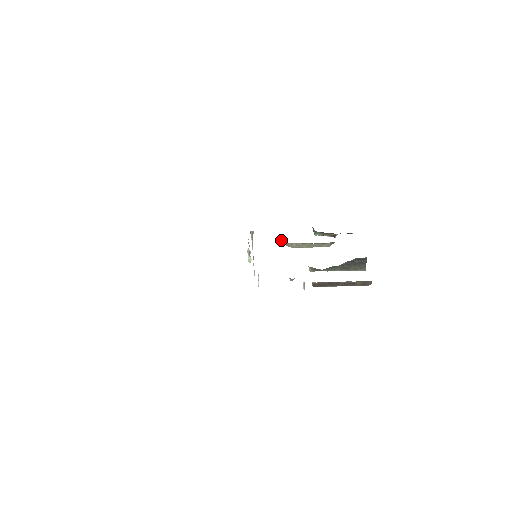
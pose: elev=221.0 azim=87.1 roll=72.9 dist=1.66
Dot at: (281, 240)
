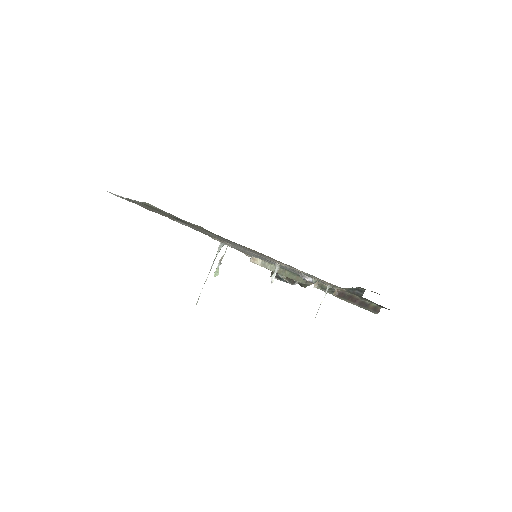
Dot at: (258, 261)
